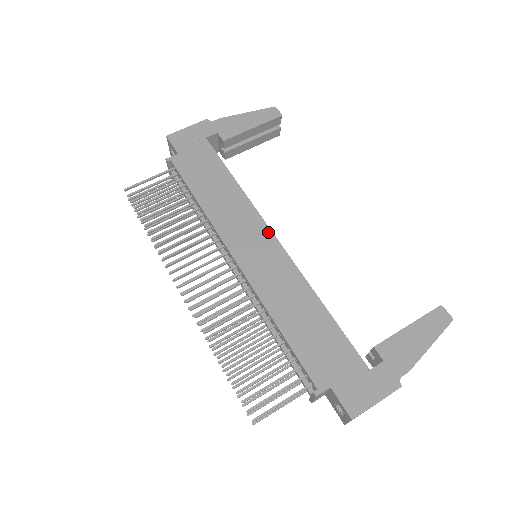
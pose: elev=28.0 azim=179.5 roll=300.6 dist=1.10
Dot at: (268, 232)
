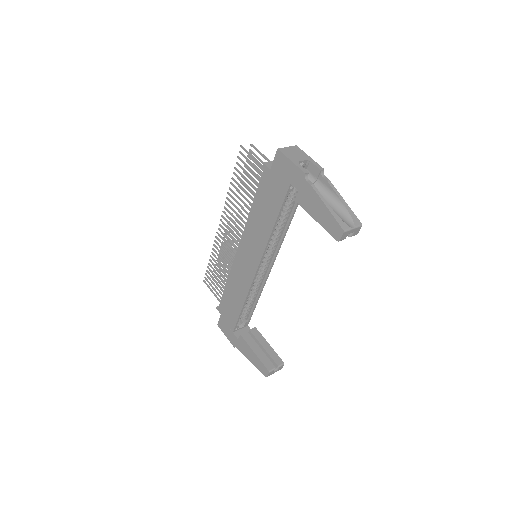
Dot at: (257, 263)
